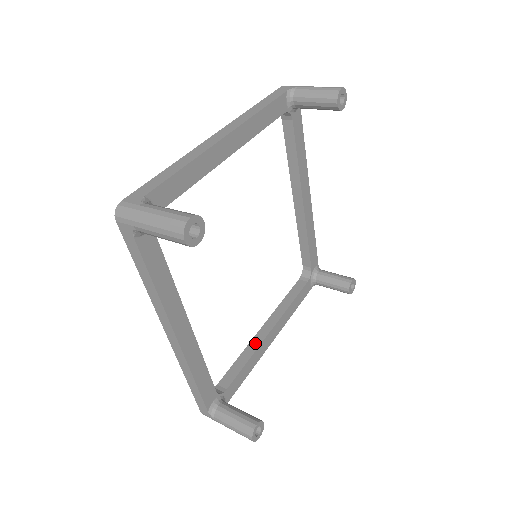
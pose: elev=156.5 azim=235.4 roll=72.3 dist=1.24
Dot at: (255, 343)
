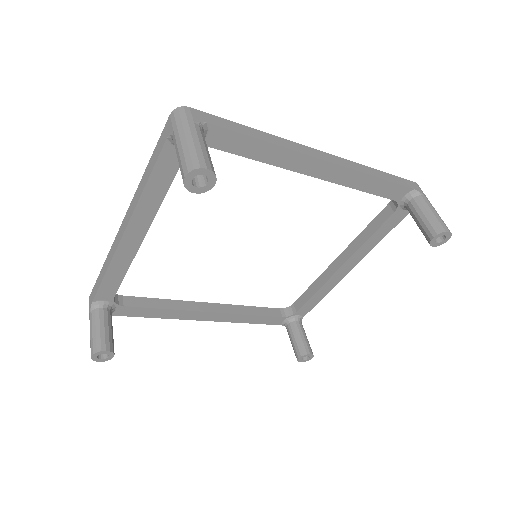
Dot at: (325, 277)
